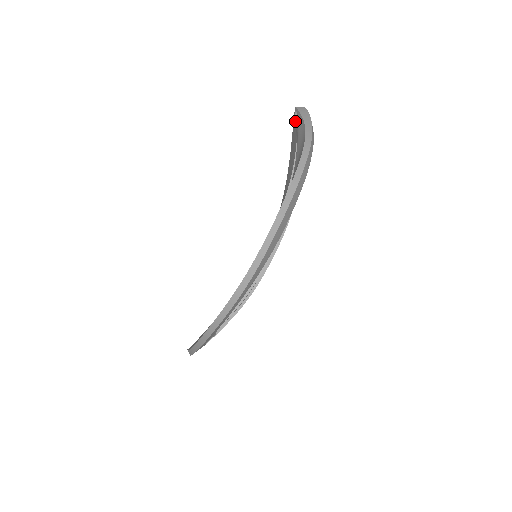
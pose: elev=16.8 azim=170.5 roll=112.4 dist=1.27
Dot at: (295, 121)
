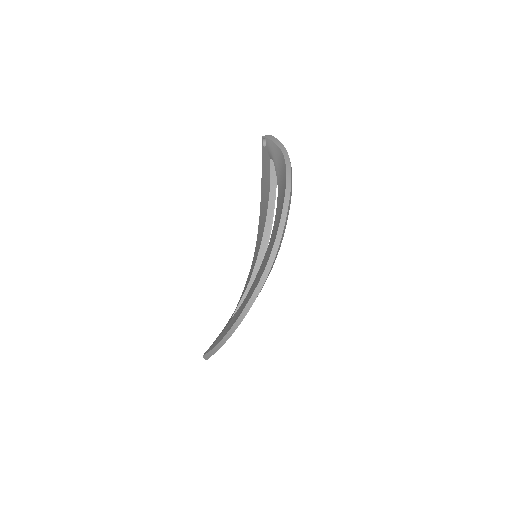
Dot at: (265, 146)
